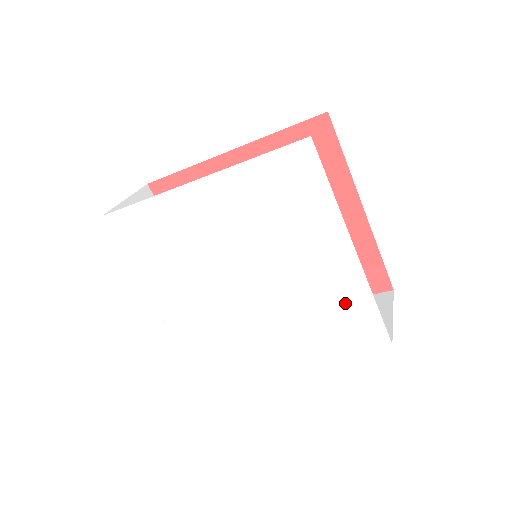
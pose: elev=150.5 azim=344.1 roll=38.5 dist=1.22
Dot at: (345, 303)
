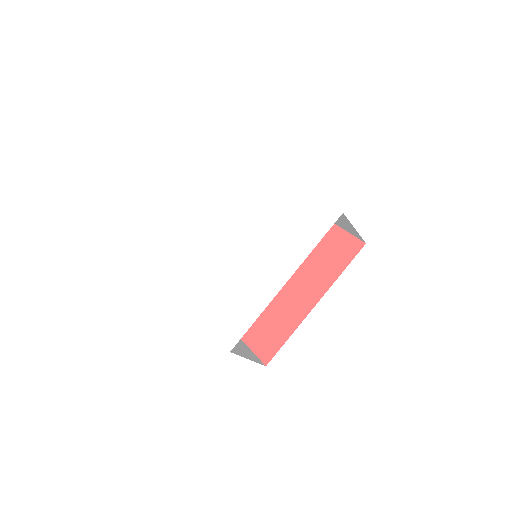
Dot at: (301, 211)
